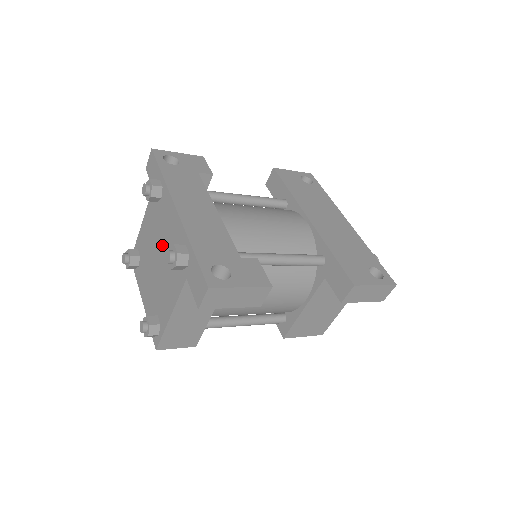
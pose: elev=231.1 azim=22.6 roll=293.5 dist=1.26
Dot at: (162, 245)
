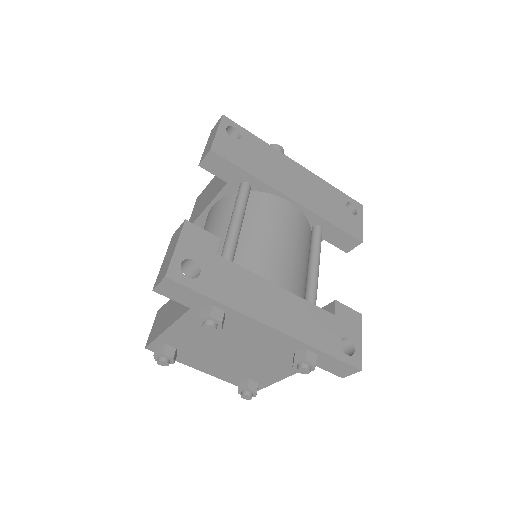
Dot at: (244, 346)
